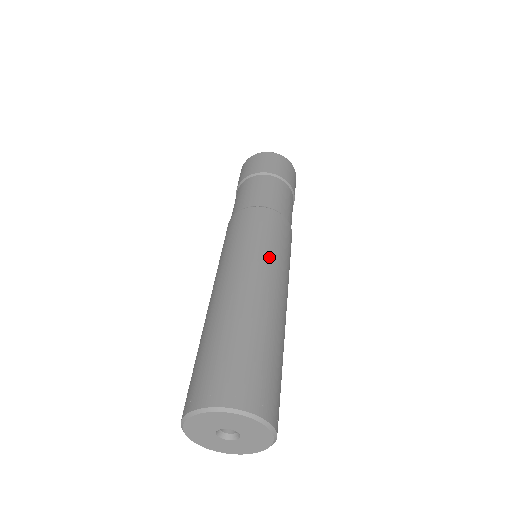
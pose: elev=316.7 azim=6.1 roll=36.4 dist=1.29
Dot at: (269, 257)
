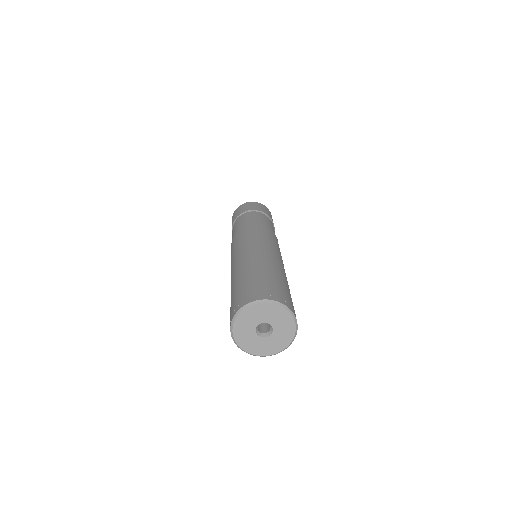
Dot at: occluded
